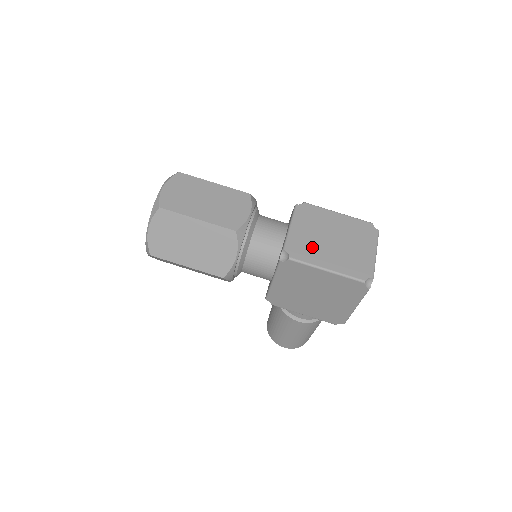
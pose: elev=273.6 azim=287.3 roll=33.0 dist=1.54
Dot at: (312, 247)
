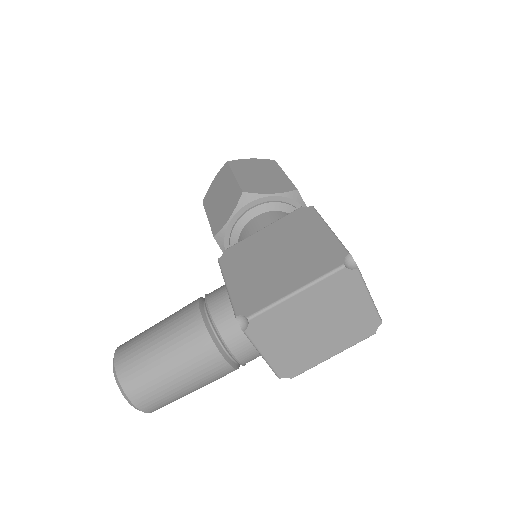
Dot at: occluded
